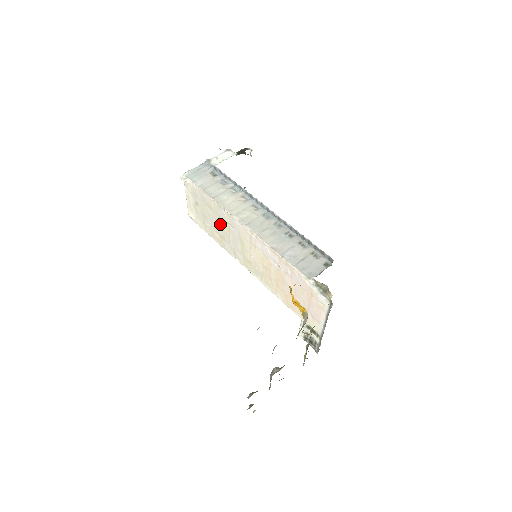
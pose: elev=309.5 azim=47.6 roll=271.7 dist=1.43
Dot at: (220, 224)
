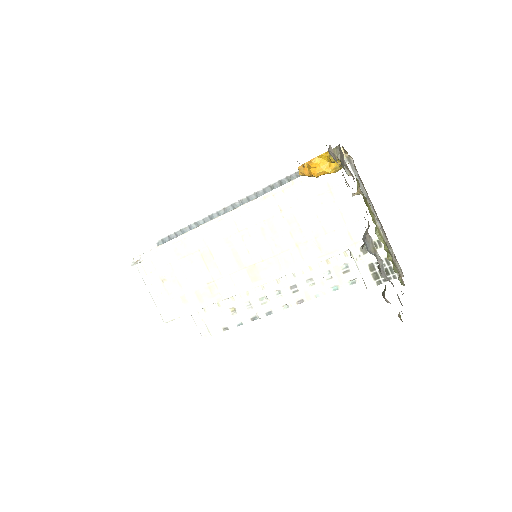
Dot at: (199, 264)
